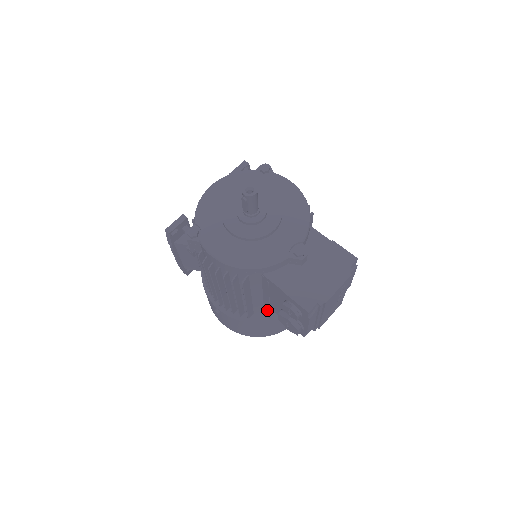
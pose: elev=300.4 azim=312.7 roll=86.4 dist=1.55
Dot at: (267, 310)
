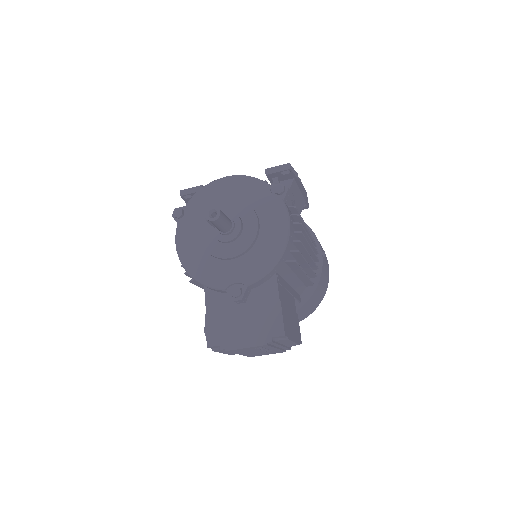
Dot at: occluded
